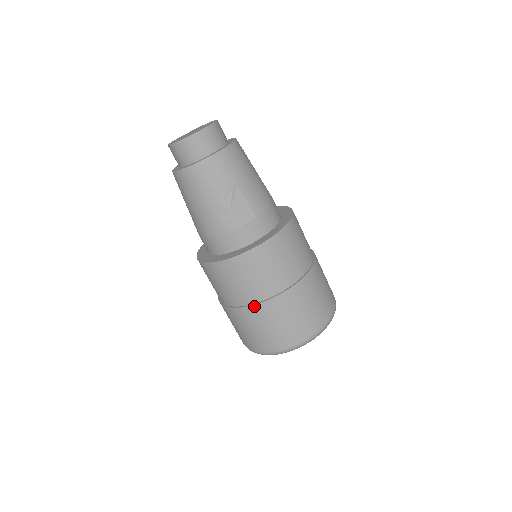
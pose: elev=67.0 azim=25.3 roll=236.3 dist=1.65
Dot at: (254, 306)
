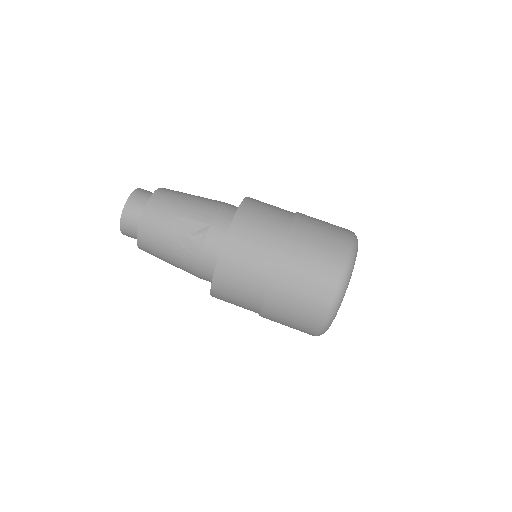
Dot at: (268, 292)
